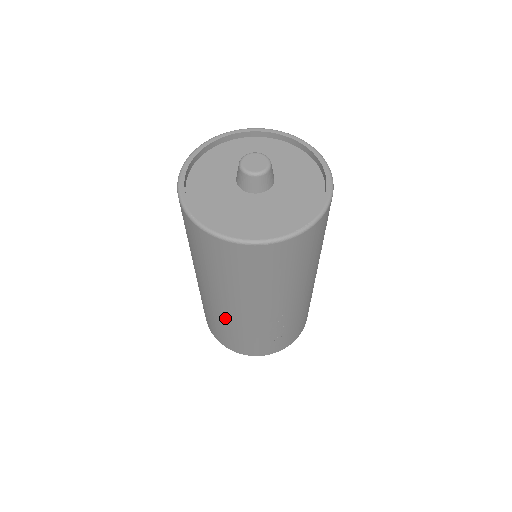
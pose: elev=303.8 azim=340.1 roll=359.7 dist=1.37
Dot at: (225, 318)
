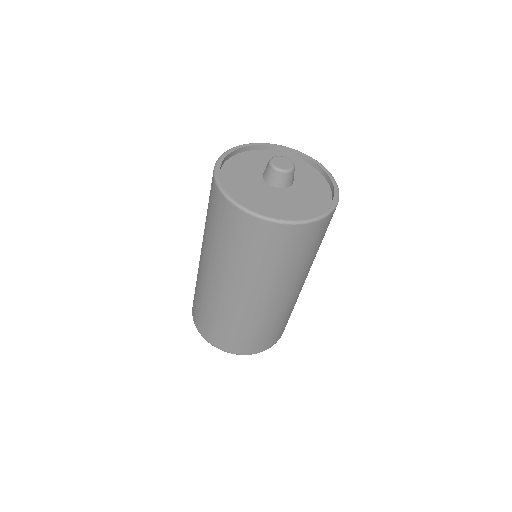
Dot at: (274, 314)
